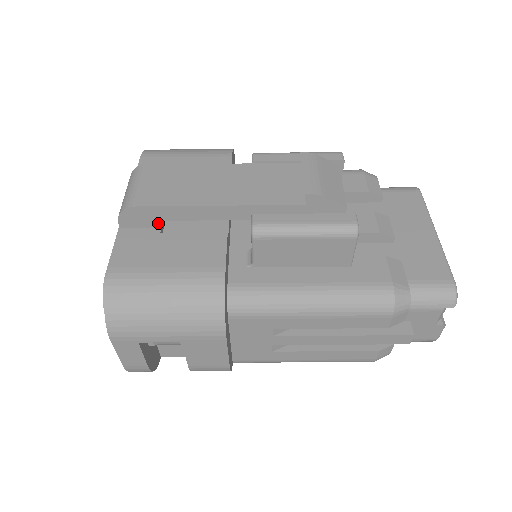
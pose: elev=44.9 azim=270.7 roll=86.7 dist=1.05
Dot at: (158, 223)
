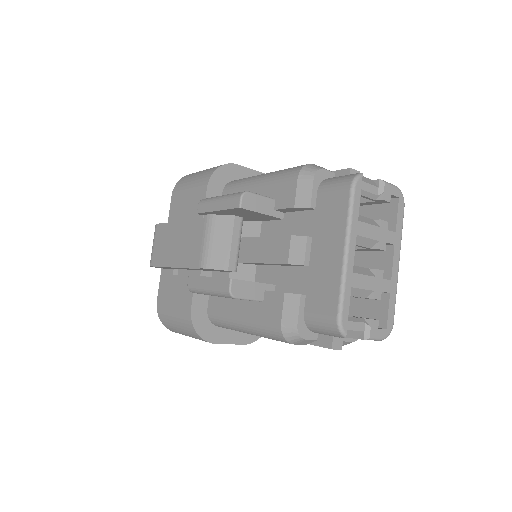
Dot at: occluded
